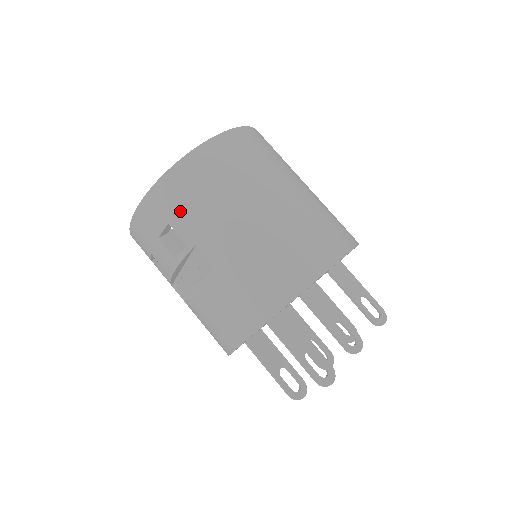
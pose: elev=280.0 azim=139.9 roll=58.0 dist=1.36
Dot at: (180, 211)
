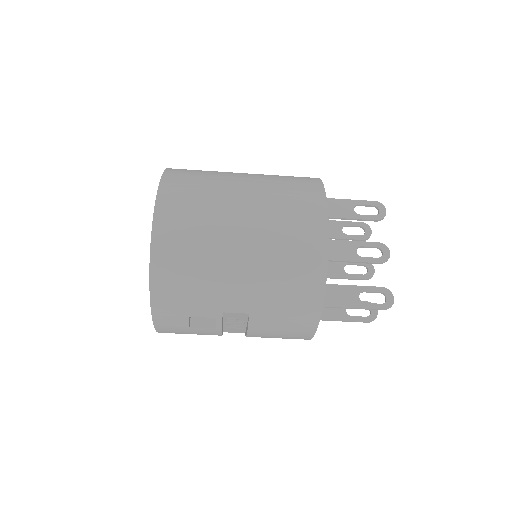
Dot at: (188, 304)
